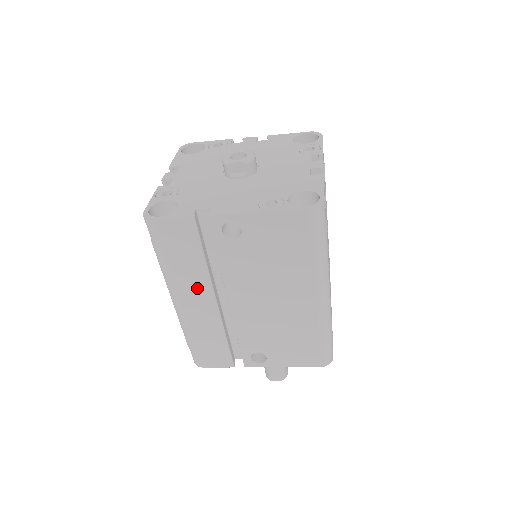
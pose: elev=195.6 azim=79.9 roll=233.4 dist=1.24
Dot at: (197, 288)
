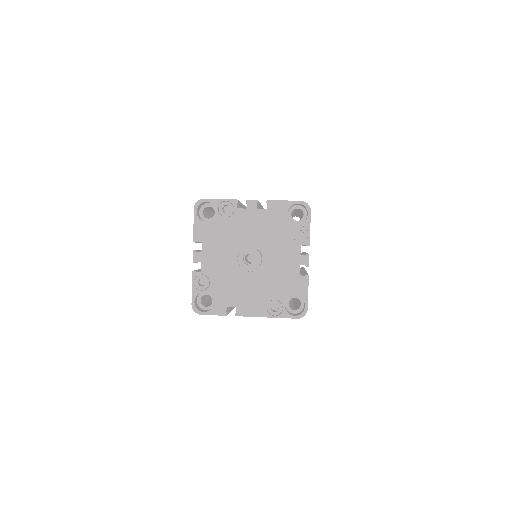
Dot at: occluded
